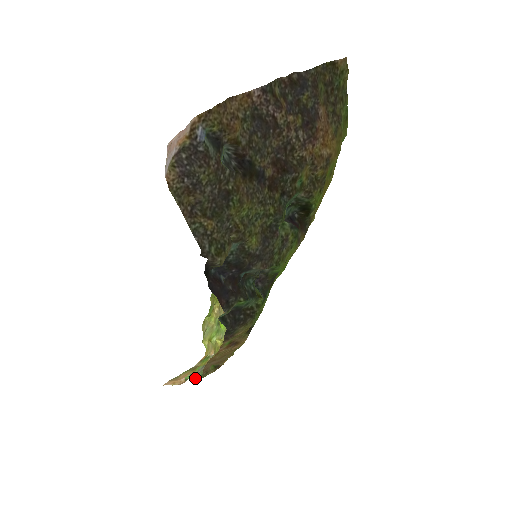
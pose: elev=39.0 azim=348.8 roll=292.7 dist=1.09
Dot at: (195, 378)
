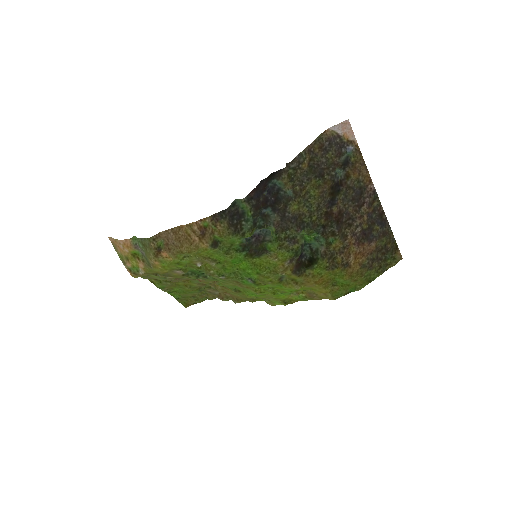
Dot at: (139, 240)
